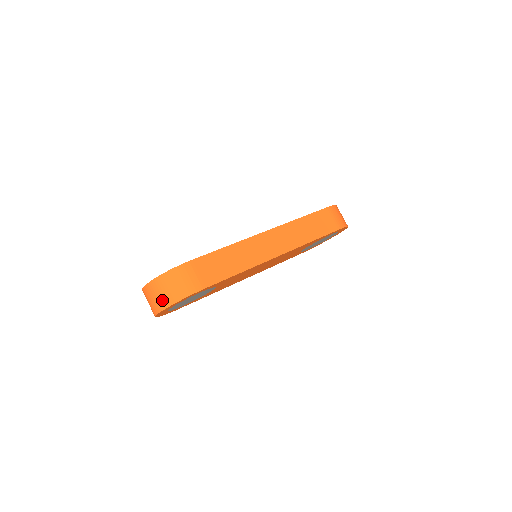
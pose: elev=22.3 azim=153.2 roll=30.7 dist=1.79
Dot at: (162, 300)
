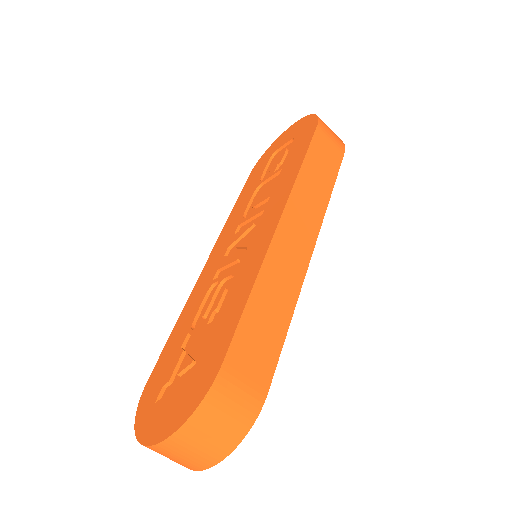
Dot at: (204, 456)
